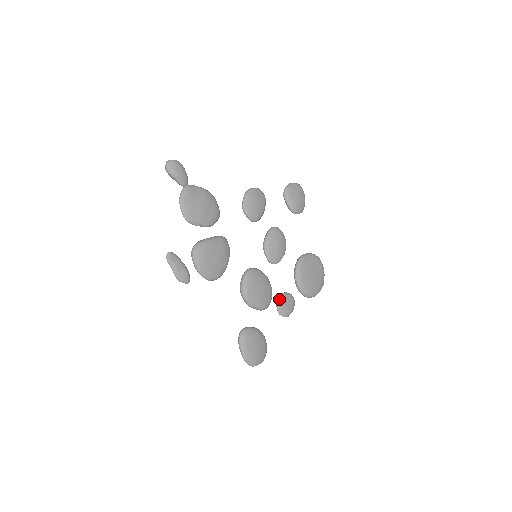
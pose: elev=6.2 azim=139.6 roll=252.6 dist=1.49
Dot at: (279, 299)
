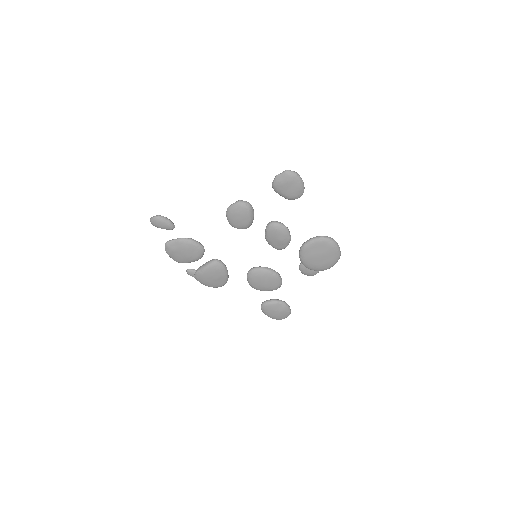
Dot at: (300, 267)
